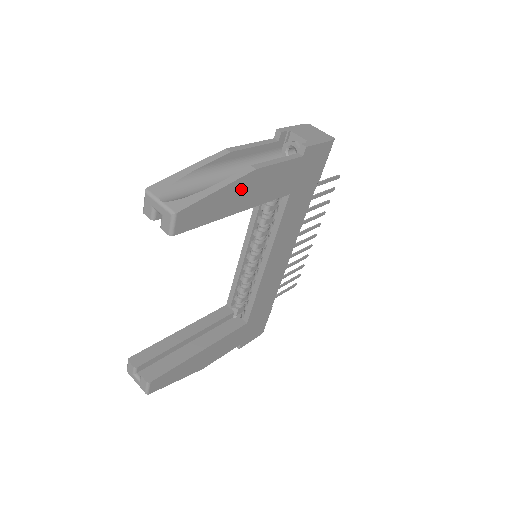
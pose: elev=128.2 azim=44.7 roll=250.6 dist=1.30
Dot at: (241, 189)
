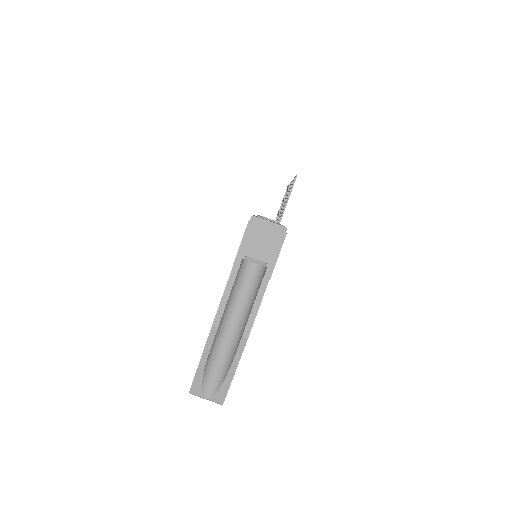
Dot at: occluded
